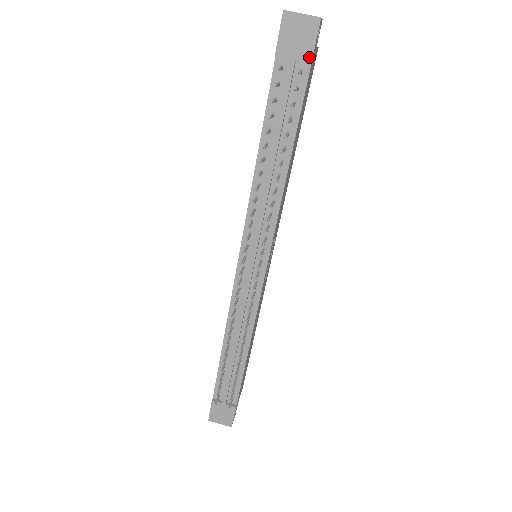
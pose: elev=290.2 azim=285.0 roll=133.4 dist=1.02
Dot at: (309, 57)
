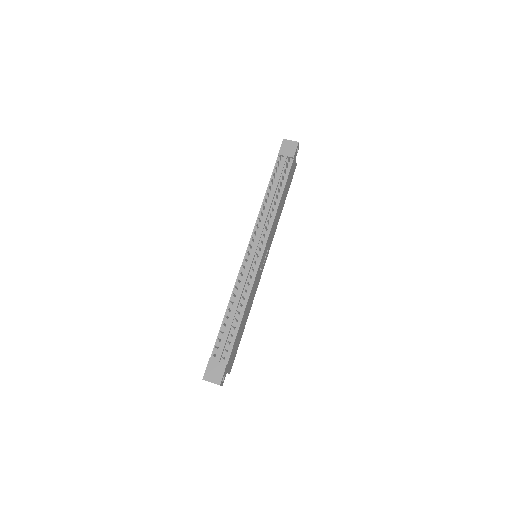
Dot at: (293, 155)
